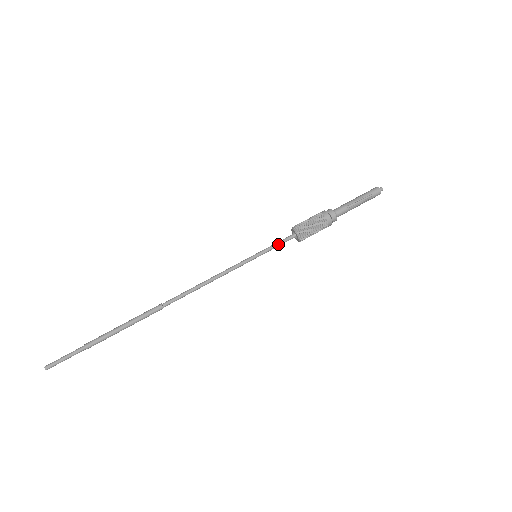
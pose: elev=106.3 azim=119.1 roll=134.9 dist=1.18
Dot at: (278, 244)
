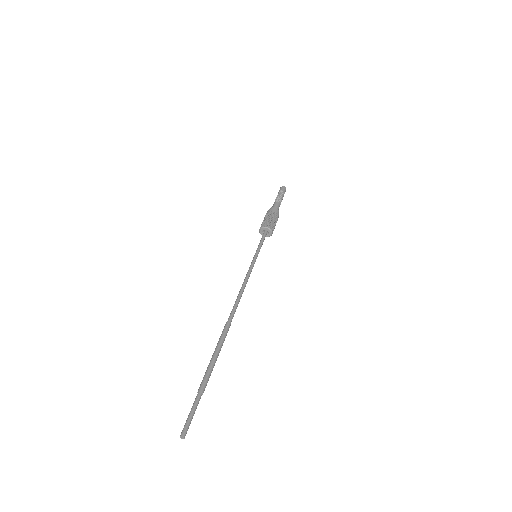
Dot at: (261, 241)
